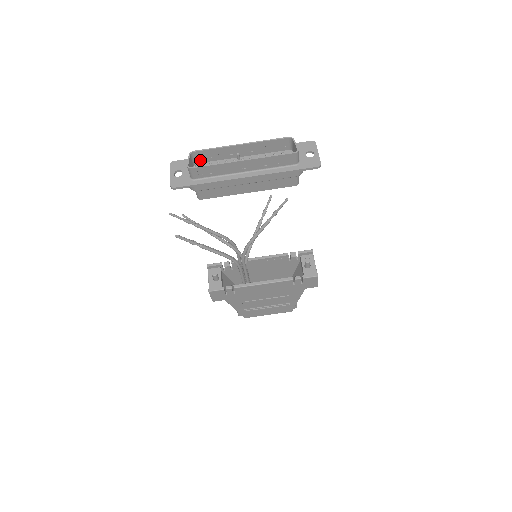
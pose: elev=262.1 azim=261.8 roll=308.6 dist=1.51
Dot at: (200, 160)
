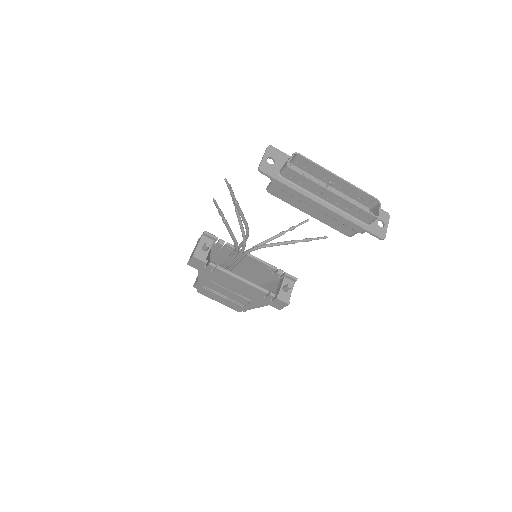
Dot at: (296, 163)
